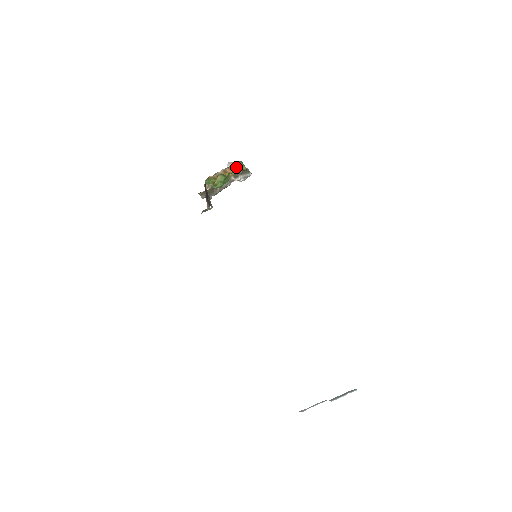
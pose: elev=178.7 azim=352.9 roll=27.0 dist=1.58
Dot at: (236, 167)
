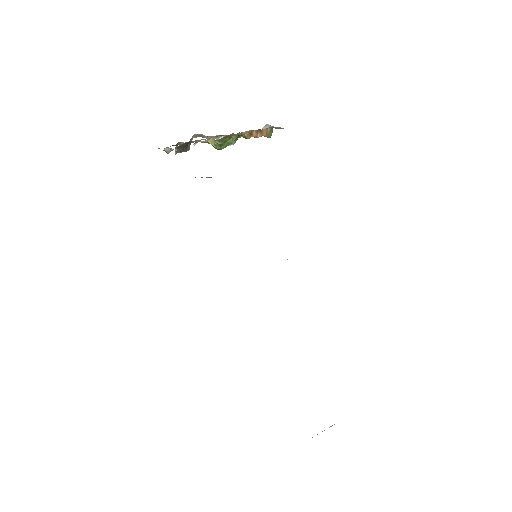
Dot at: (264, 132)
